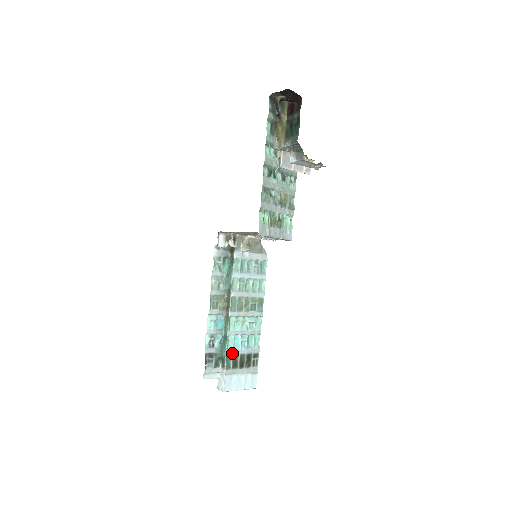
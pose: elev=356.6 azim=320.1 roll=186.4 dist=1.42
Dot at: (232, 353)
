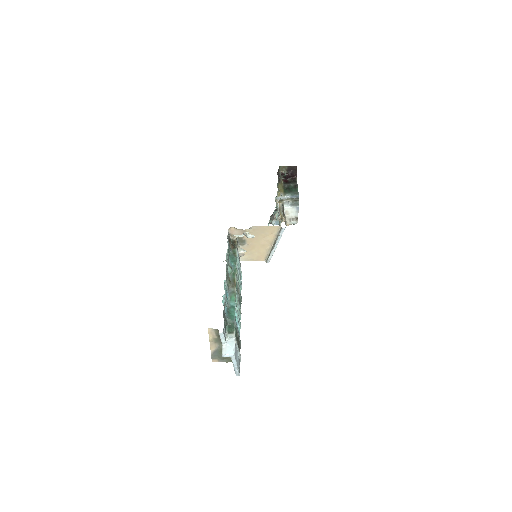
Dot at: (236, 324)
